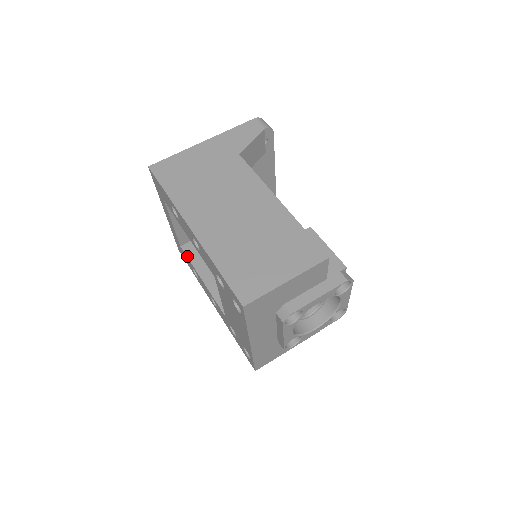
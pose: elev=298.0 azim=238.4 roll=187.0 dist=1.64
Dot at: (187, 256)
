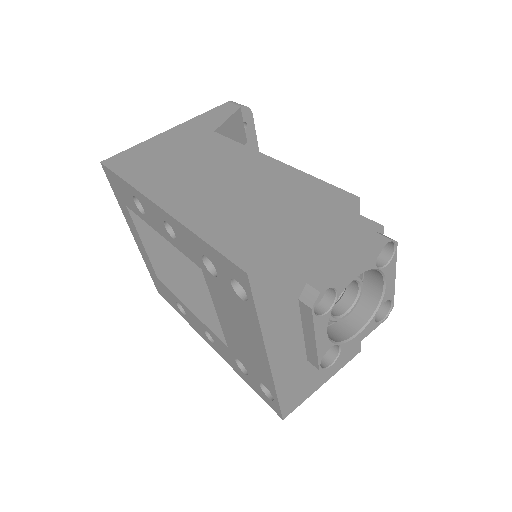
Dot at: (167, 287)
